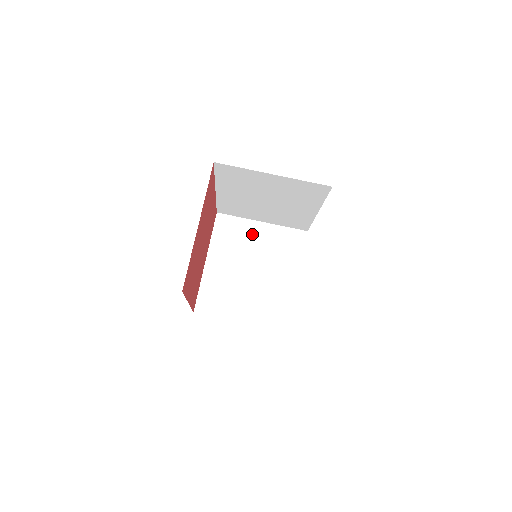
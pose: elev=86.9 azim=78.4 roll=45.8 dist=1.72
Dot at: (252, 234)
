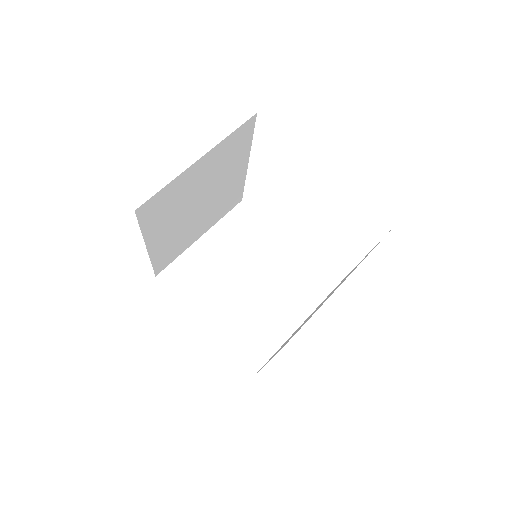
Dot at: (207, 256)
